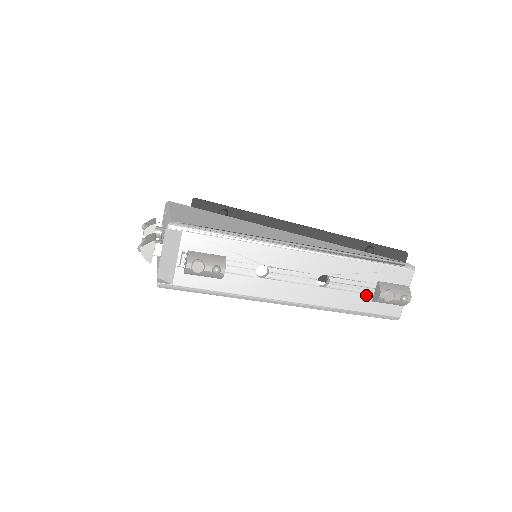
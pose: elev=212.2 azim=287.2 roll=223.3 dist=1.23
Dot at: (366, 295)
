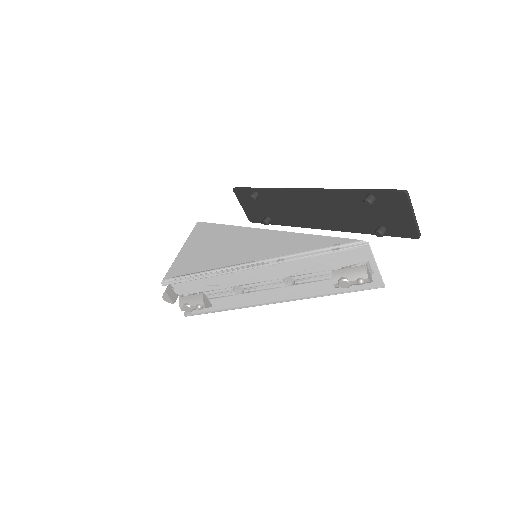
Dot at: occluded
